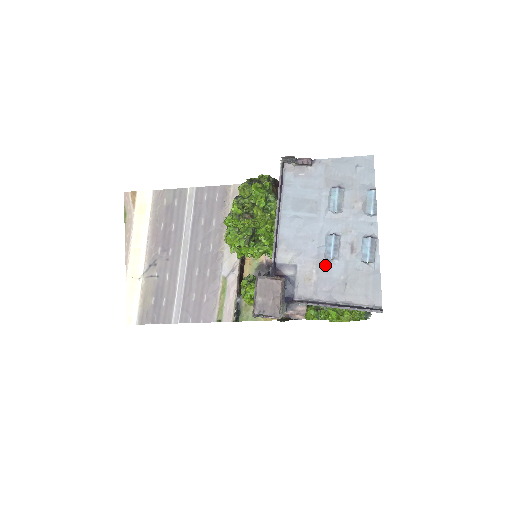
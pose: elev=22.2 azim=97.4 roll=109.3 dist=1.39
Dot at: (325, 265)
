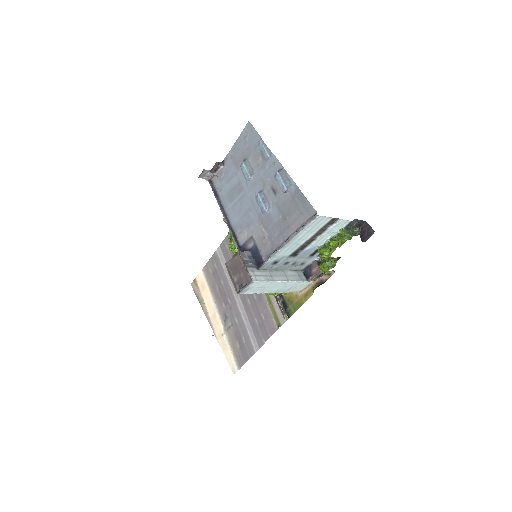
Dot at: (266, 219)
